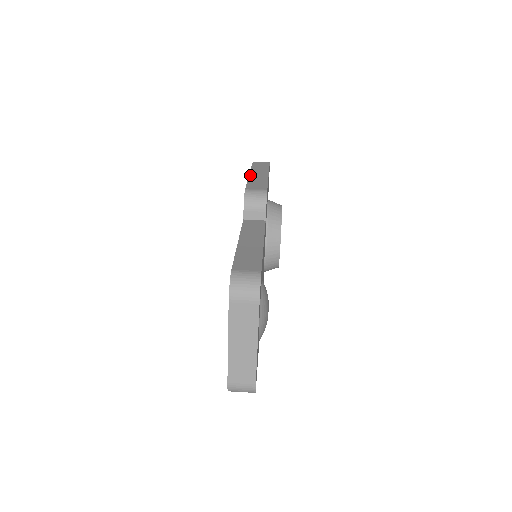
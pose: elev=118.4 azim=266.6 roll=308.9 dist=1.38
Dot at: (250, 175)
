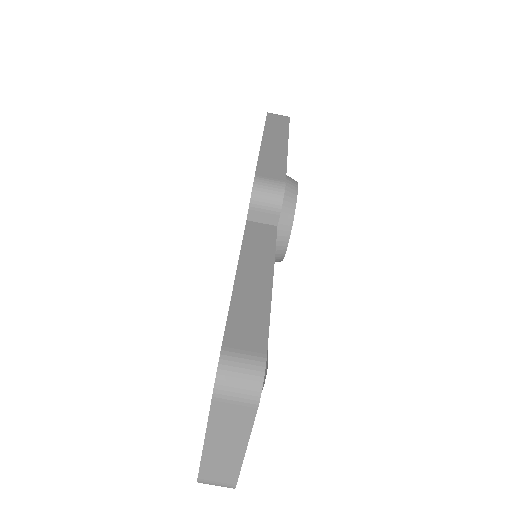
Dot at: (263, 143)
